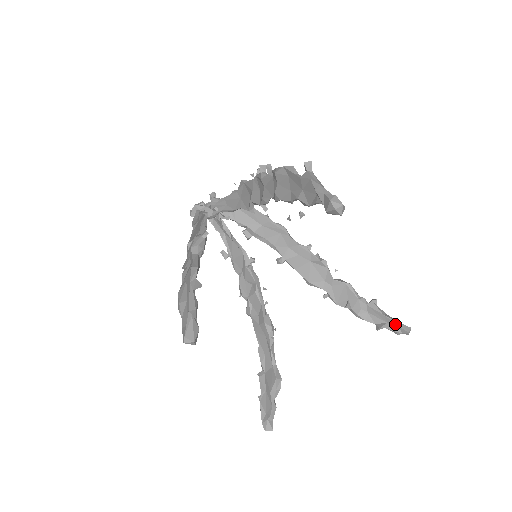
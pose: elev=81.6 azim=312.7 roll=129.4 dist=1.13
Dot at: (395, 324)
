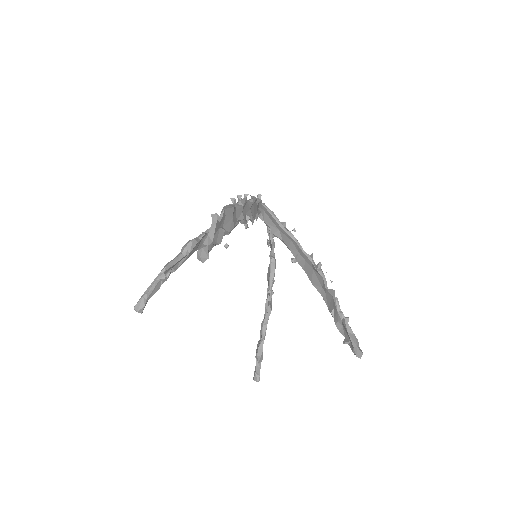
Dot at: (352, 345)
